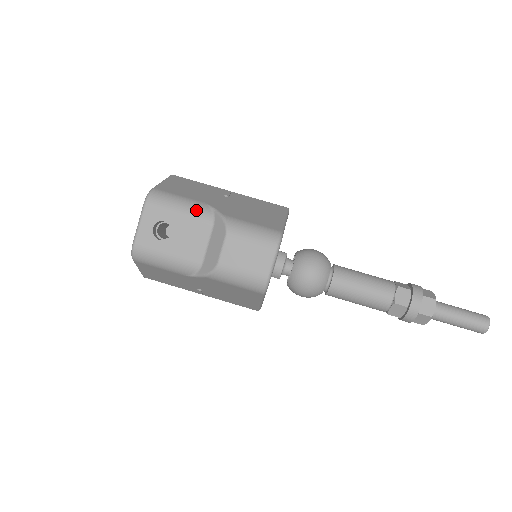
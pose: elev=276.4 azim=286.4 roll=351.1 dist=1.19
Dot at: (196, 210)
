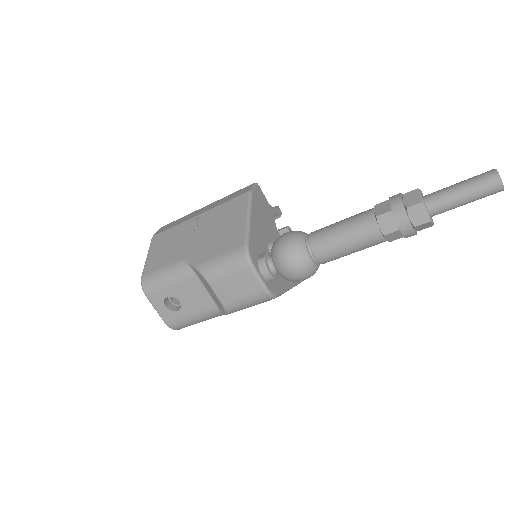
Dot at: (178, 274)
